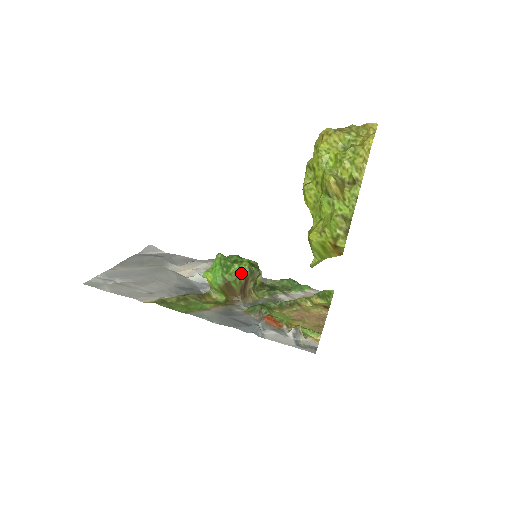
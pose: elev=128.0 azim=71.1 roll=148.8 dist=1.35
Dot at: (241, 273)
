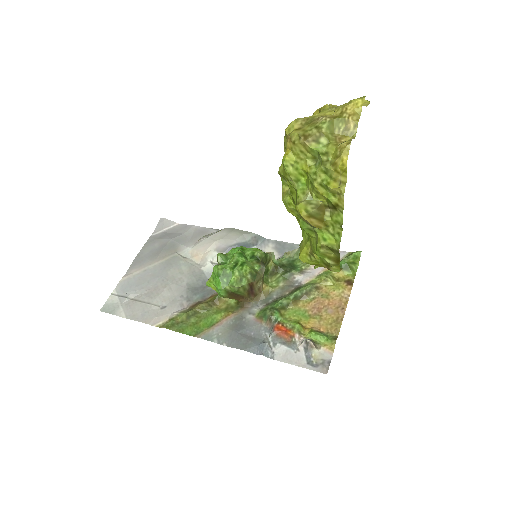
Dot at: (243, 280)
